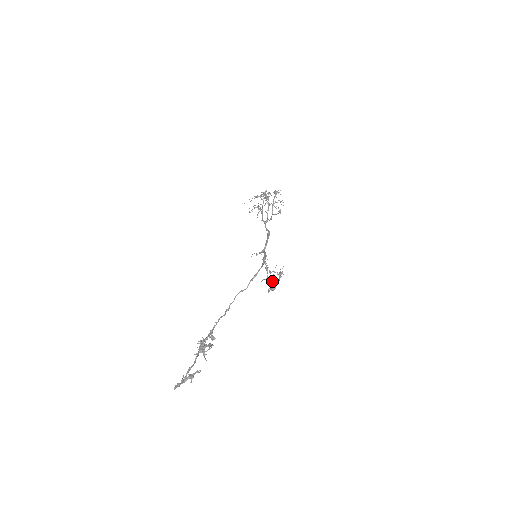
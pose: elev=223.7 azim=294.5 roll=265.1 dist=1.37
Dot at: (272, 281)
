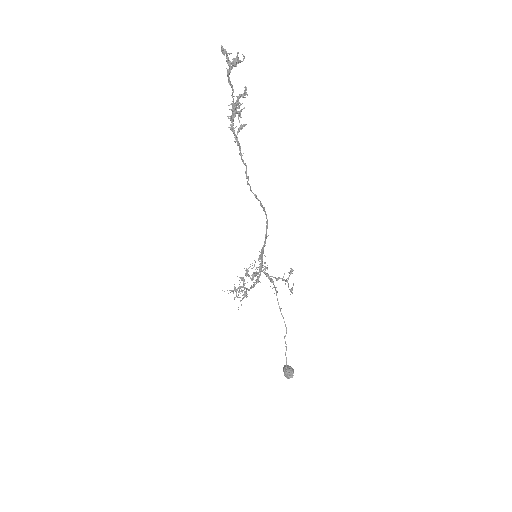
Dot at: (285, 365)
